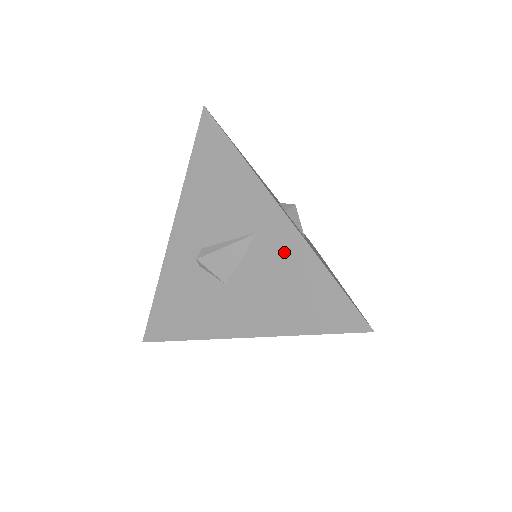
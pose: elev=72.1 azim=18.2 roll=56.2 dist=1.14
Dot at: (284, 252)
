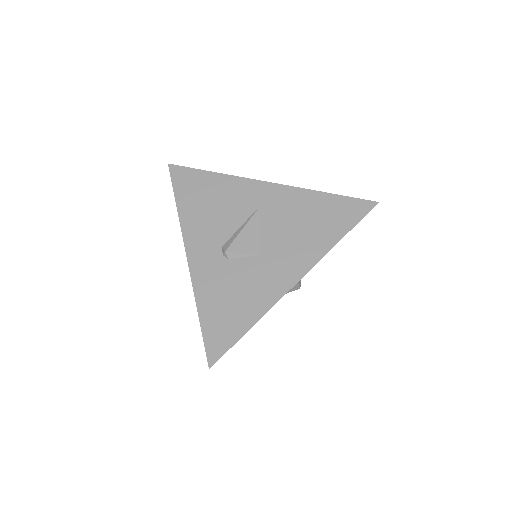
Dot at: (288, 203)
